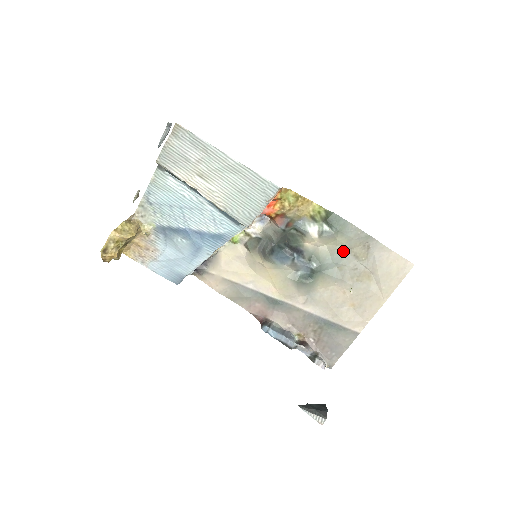
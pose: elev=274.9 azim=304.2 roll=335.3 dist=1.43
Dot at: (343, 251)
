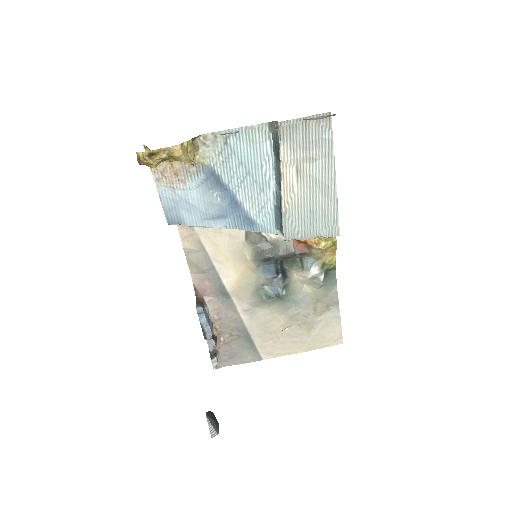
Dot at: (312, 299)
